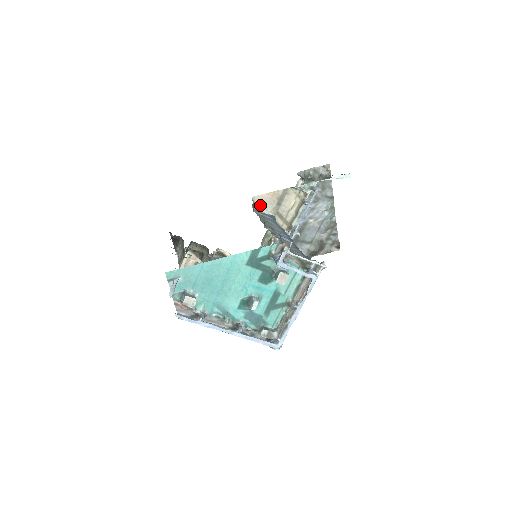
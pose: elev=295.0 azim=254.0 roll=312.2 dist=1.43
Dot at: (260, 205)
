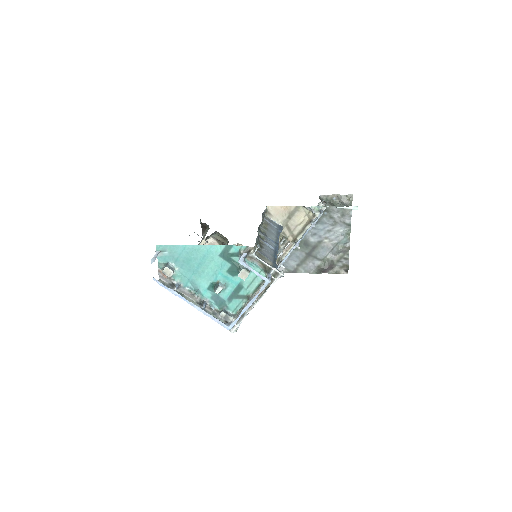
Dot at: (273, 215)
